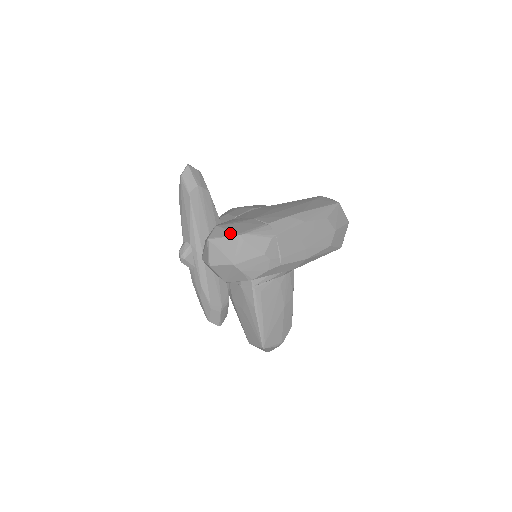
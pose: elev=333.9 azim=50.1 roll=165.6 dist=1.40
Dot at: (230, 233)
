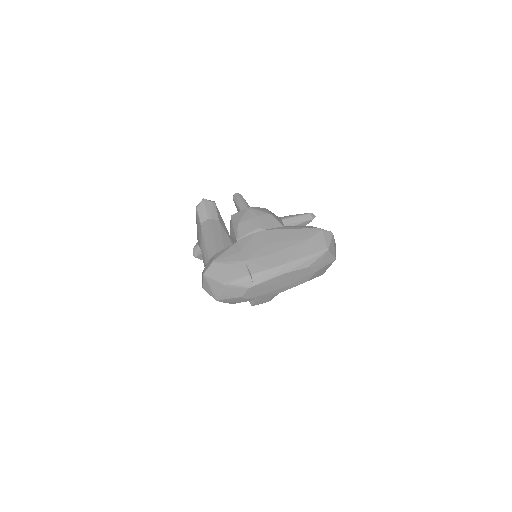
Dot at: (218, 278)
